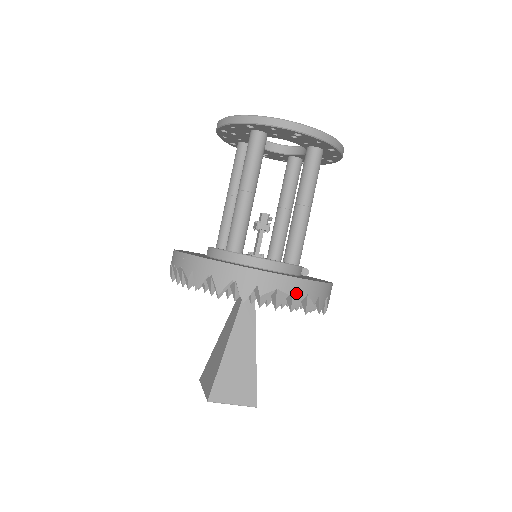
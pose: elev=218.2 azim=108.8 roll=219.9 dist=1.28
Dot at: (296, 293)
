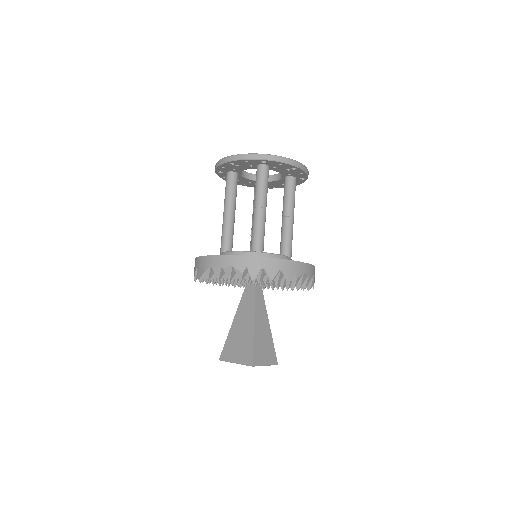
Dot at: (311, 275)
